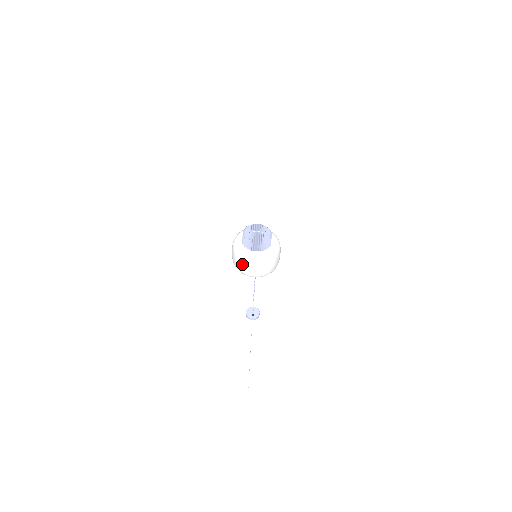
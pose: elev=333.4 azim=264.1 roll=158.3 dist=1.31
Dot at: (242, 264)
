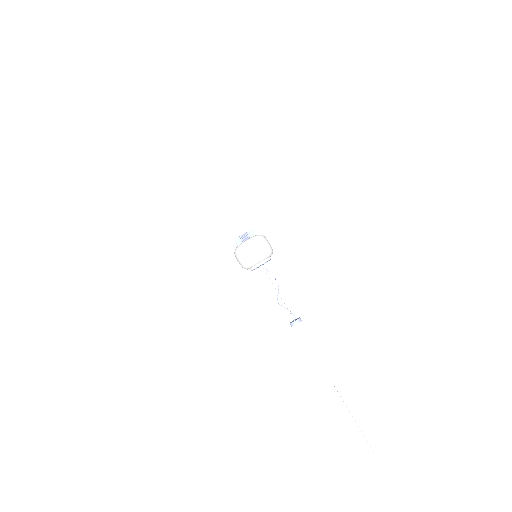
Dot at: (255, 246)
